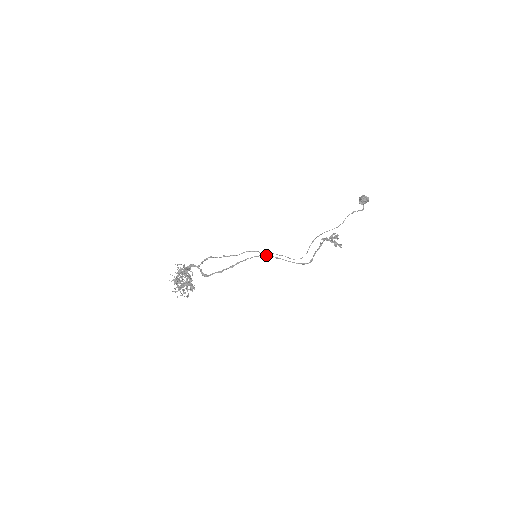
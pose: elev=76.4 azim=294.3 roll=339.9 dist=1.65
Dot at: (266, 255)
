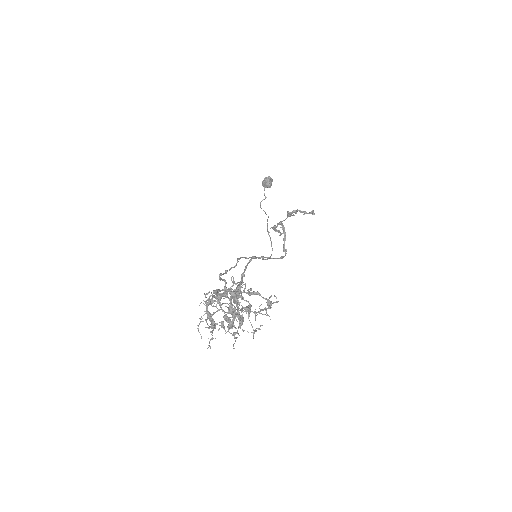
Dot at: (255, 256)
